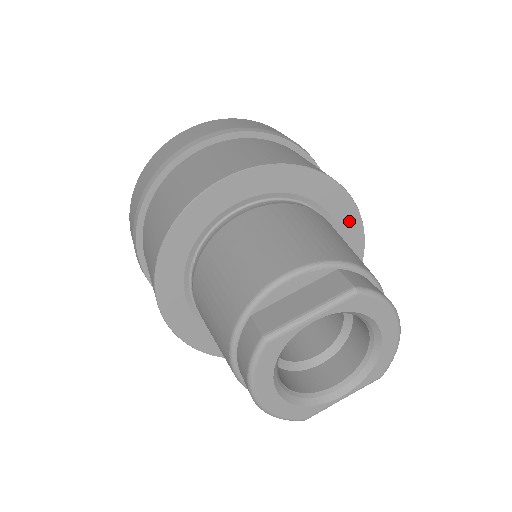
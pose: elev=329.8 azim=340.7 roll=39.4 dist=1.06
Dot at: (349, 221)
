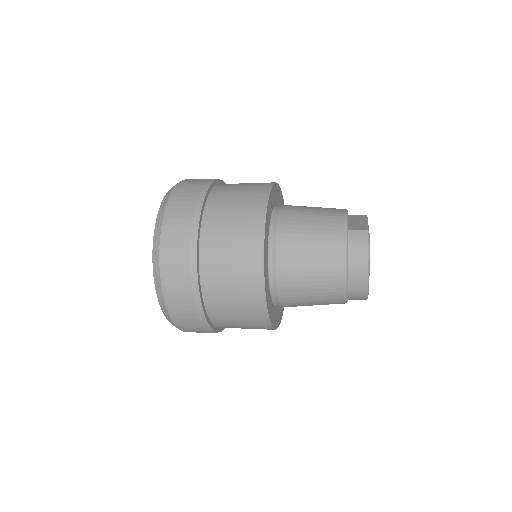
Dot at: occluded
